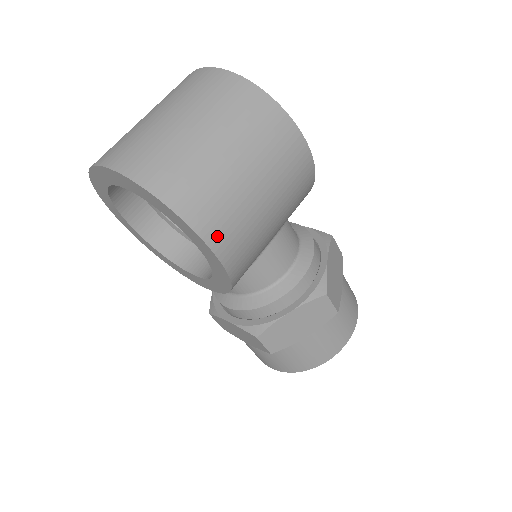
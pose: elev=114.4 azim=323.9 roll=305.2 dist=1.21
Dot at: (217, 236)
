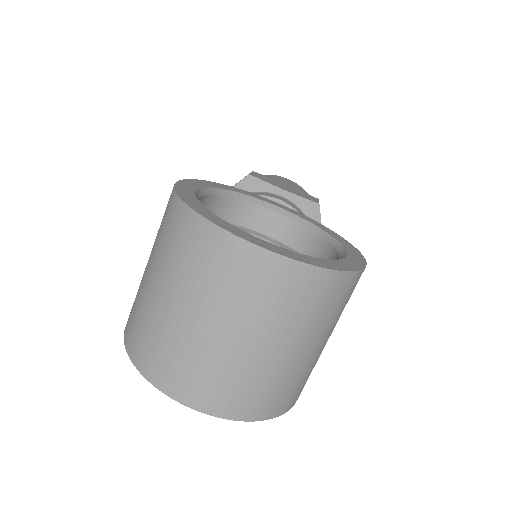
Dot at: occluded
